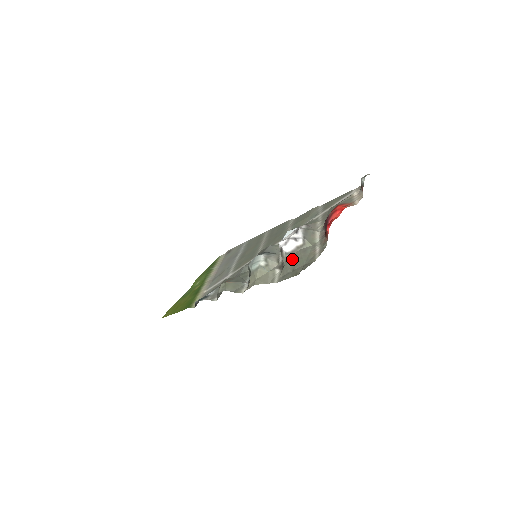
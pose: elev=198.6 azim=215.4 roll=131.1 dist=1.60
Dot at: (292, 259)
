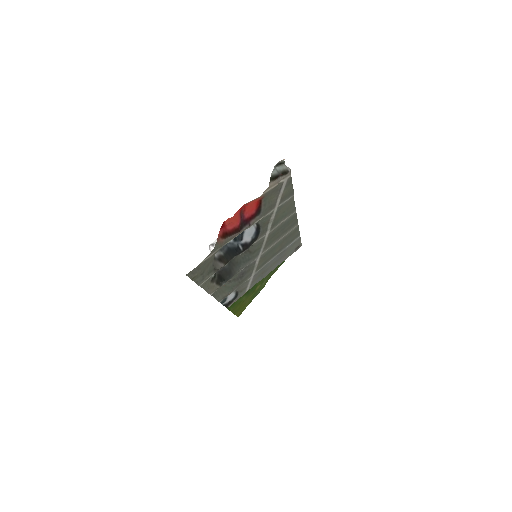
Dot at: (210, 263)
